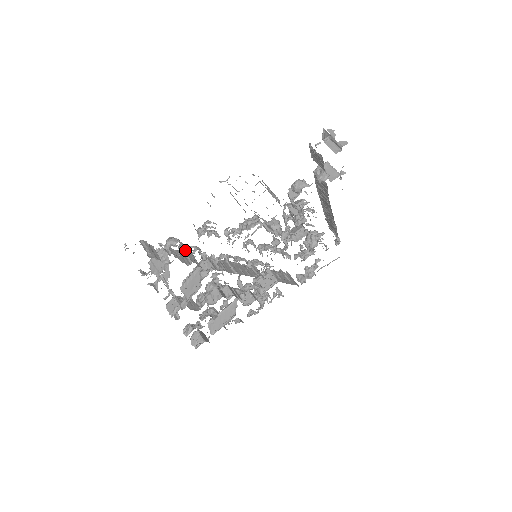
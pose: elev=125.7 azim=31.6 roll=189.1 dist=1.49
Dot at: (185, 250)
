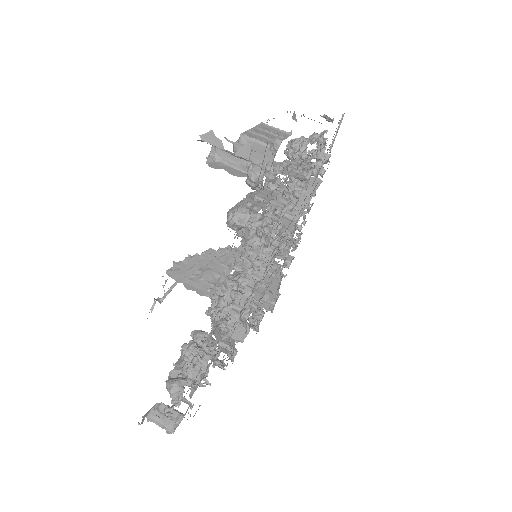
Dot at: occluded
